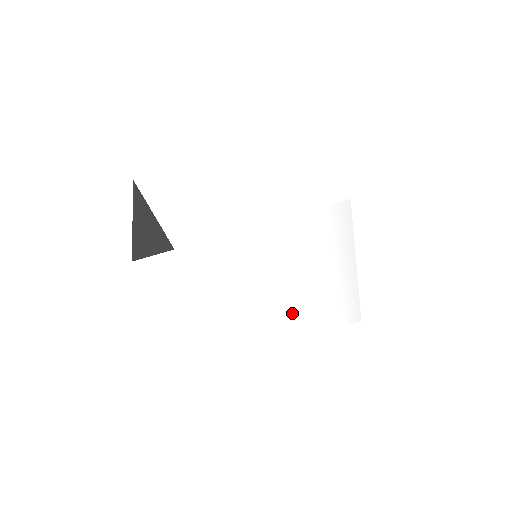
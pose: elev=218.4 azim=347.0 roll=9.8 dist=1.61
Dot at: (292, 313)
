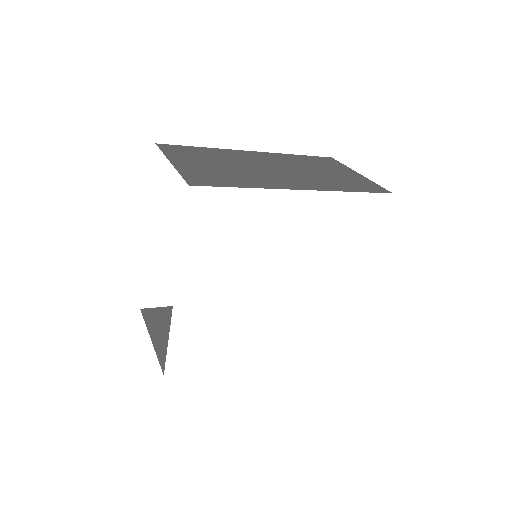
Dot at: (323, 263)
